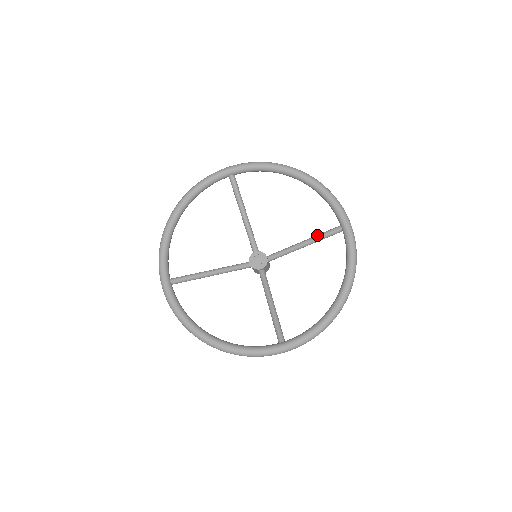
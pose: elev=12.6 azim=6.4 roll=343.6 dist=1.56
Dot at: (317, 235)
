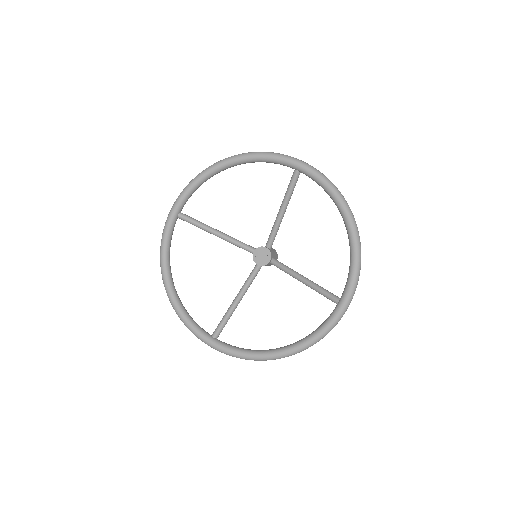
Dot at: (285, 194)
